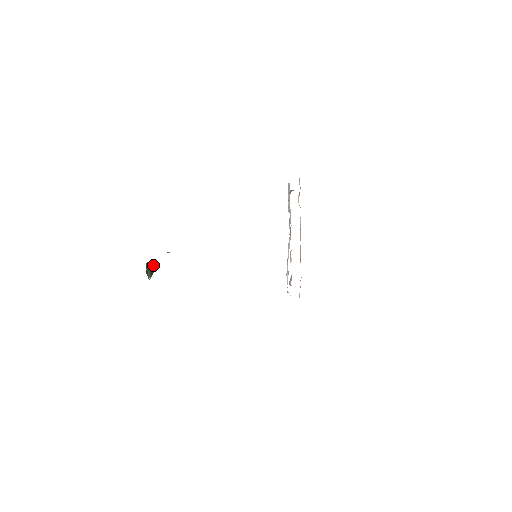
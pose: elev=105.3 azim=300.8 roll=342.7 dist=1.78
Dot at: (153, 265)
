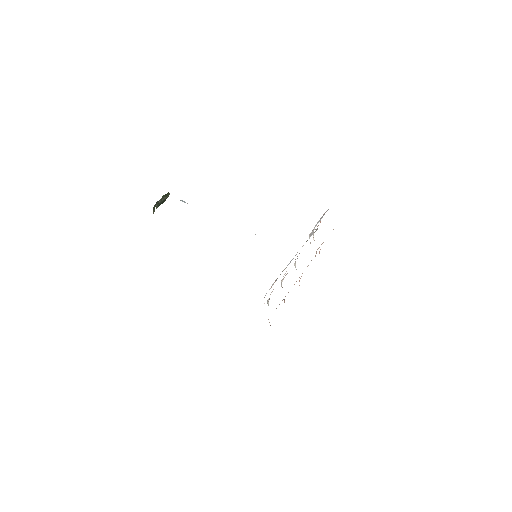
Dot at: (165, 198)
